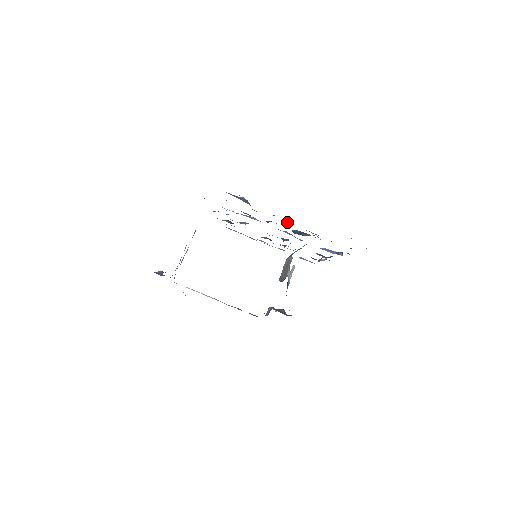
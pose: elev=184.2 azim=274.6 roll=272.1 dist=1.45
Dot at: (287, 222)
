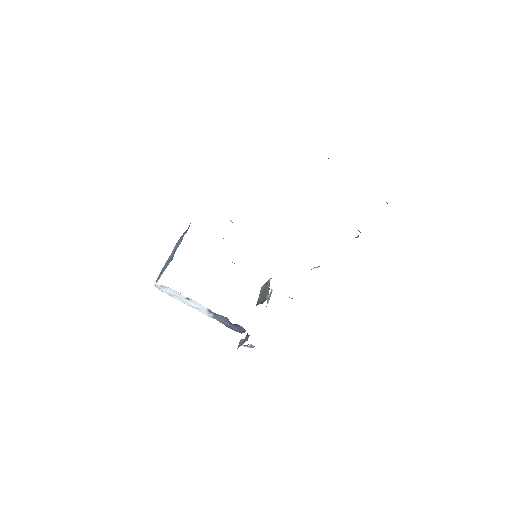
Dot at: occluded
